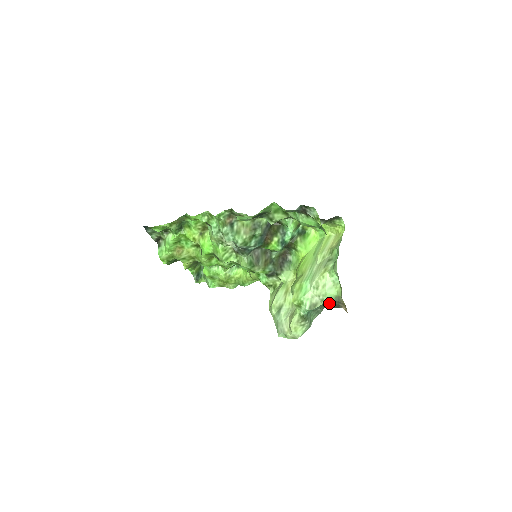
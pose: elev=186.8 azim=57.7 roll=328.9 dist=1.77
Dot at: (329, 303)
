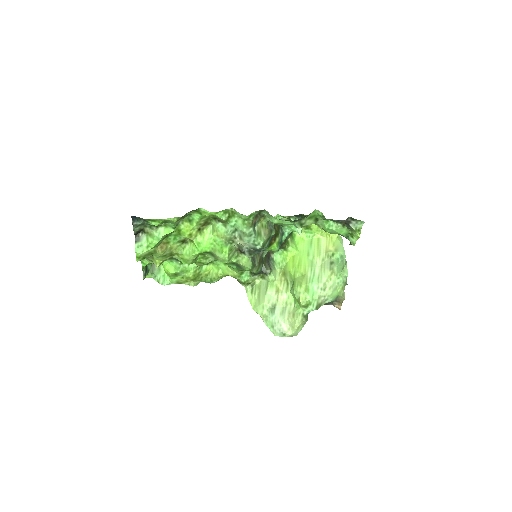
Dot at: (329, 302)
